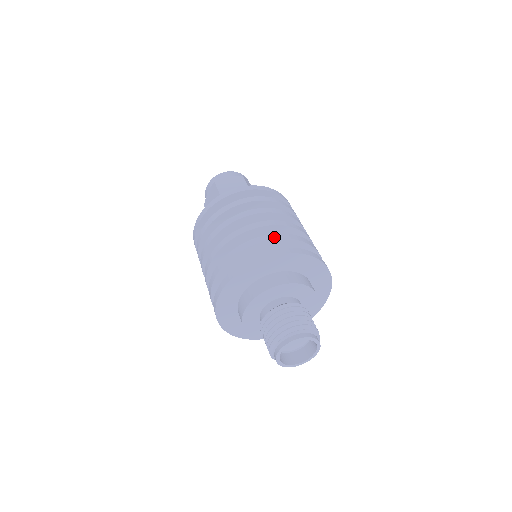
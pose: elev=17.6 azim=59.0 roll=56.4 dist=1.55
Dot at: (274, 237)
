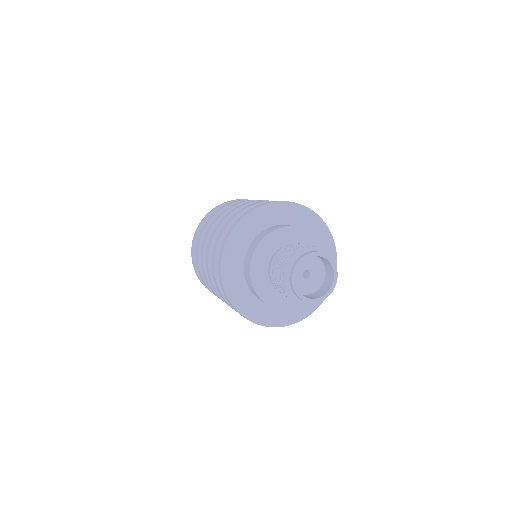
Dot at: occluded
